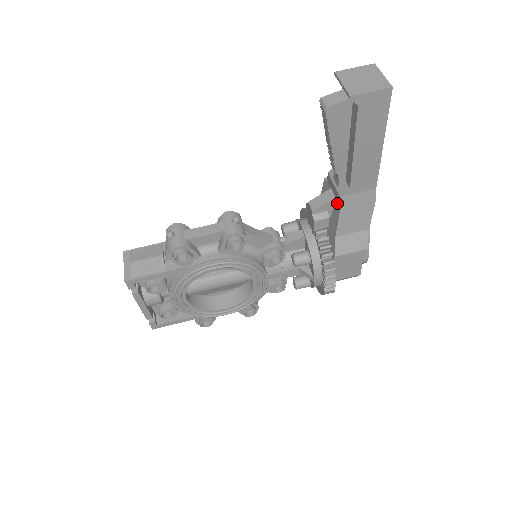
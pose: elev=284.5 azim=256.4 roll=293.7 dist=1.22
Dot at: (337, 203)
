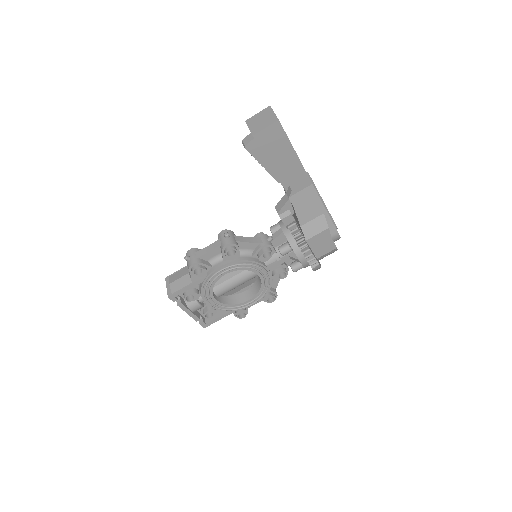
Dot at: occluded
